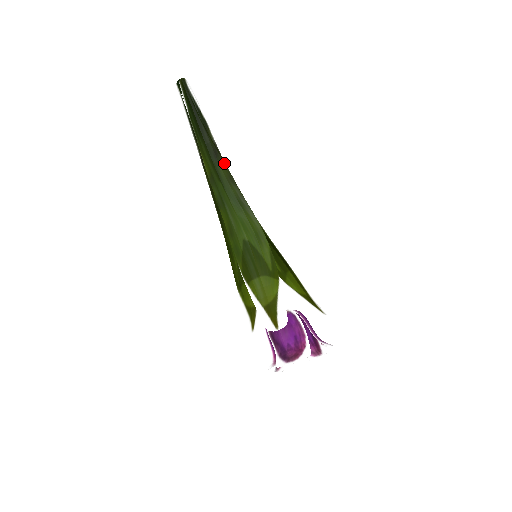
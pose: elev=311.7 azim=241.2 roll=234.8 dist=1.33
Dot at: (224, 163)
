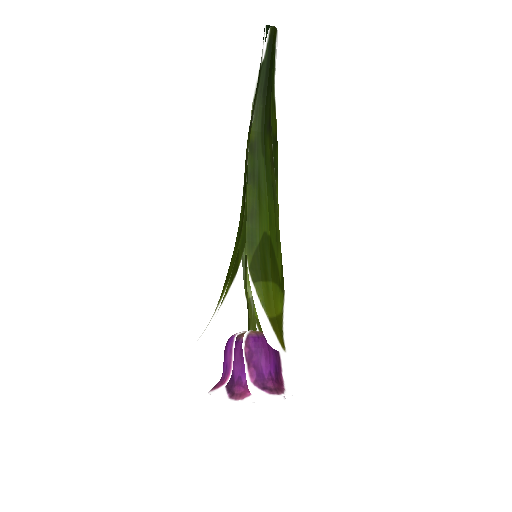
Dot at: (272, 140)
